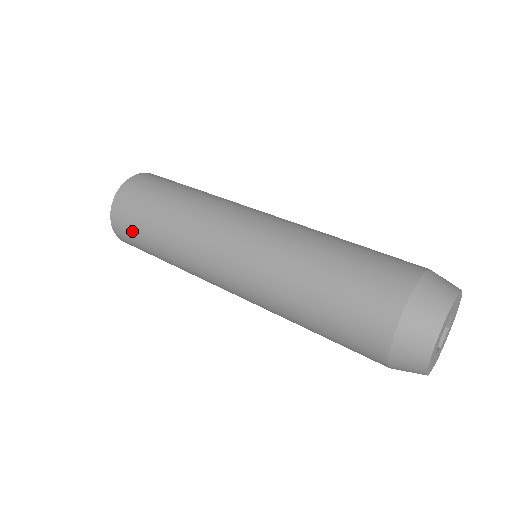
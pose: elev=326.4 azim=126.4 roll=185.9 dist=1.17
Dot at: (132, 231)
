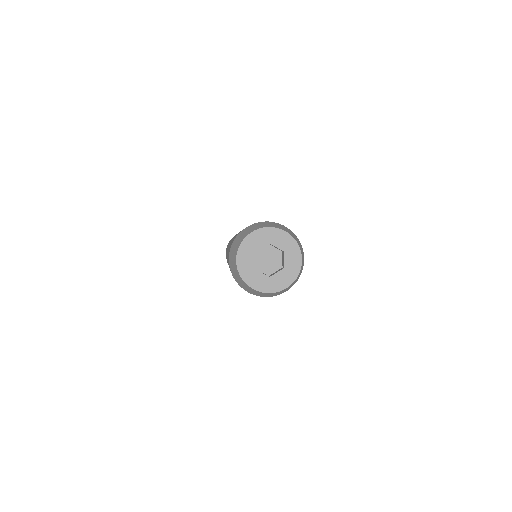
Dot at: occluded
